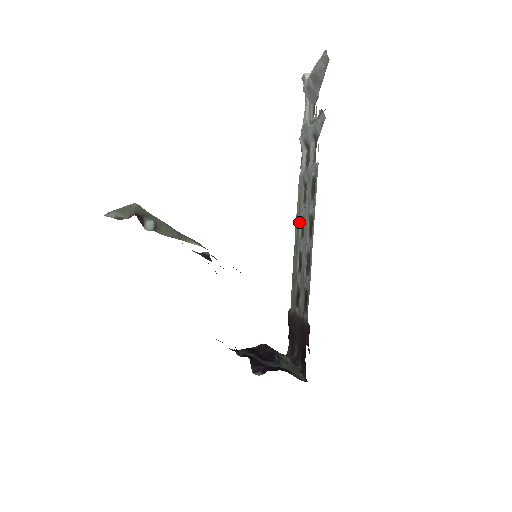
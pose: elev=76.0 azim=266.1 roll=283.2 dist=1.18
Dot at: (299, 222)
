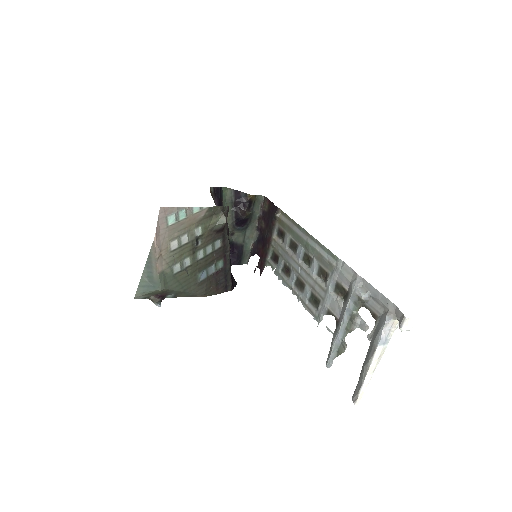
Dot at: (311, 253)
